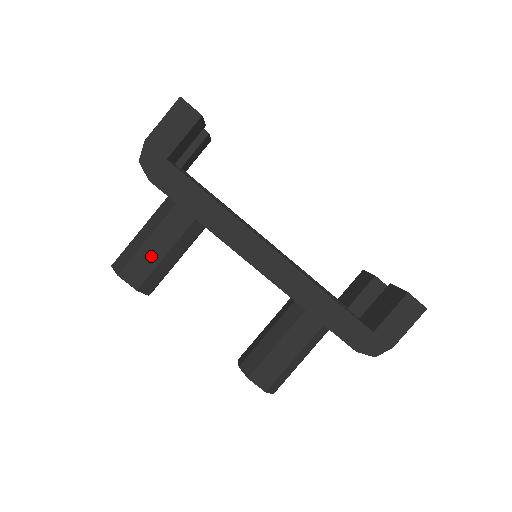
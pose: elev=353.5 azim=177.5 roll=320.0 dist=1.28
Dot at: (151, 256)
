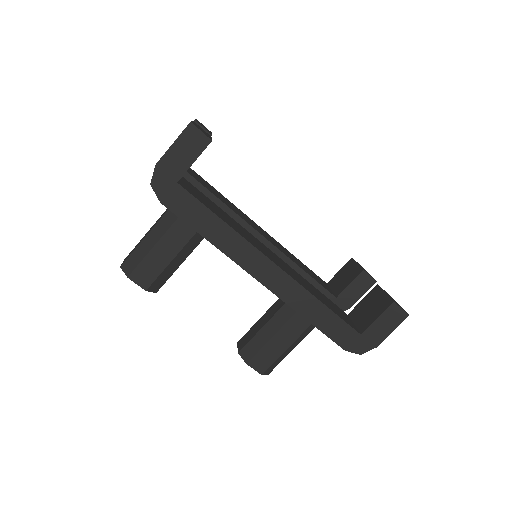
Dot at: (159, 260)
